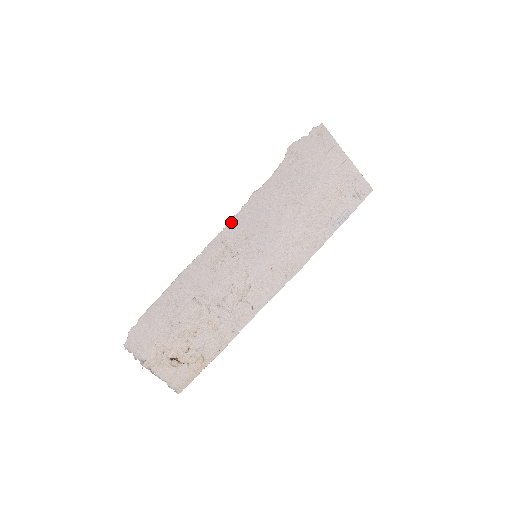
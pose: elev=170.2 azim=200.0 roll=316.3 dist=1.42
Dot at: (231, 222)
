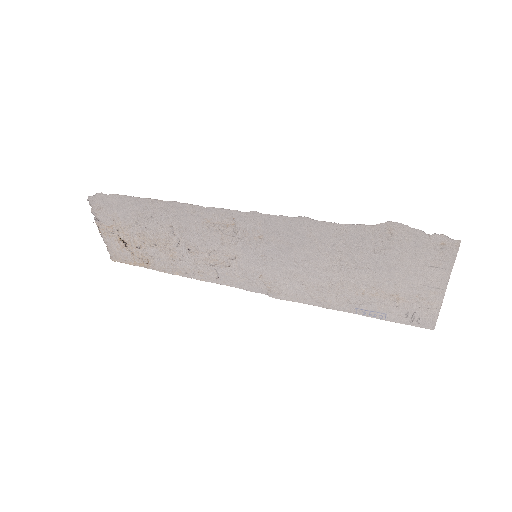
Dot at: (258, 214)
